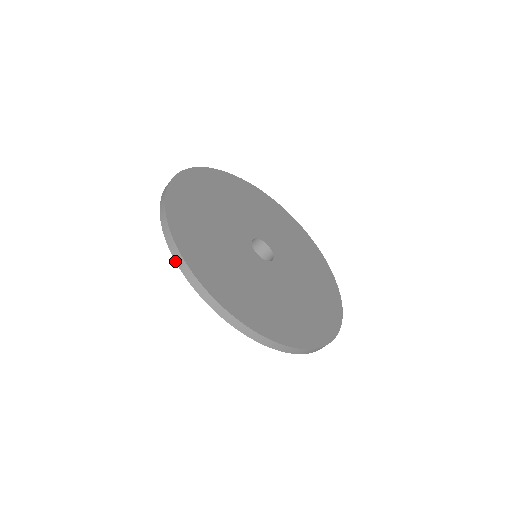
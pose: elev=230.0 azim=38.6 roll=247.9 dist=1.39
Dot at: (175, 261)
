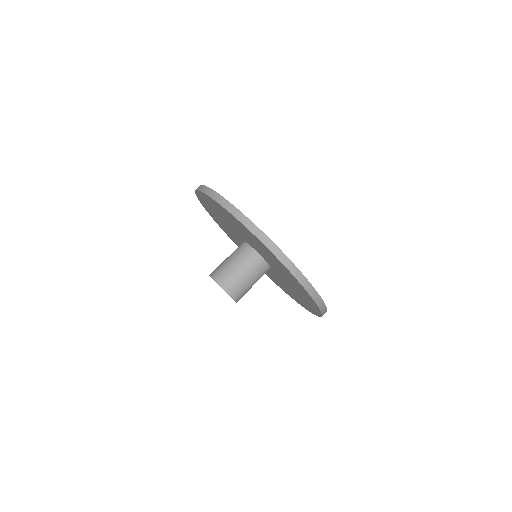
Dot at: (267, 248)
